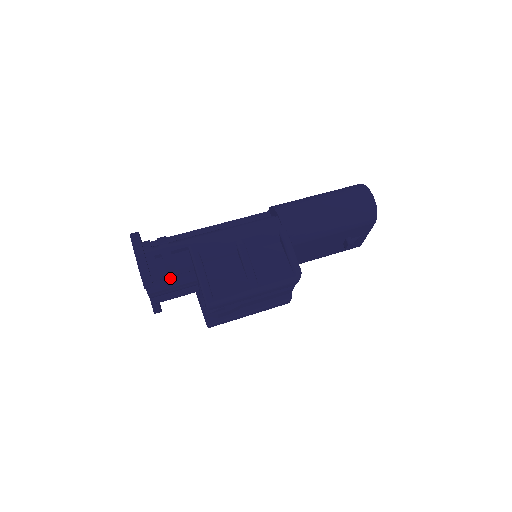
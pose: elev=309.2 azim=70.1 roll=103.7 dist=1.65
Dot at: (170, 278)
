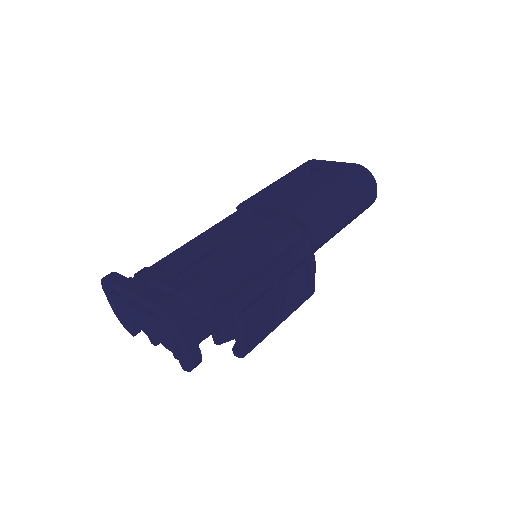
Dot at: occluded
